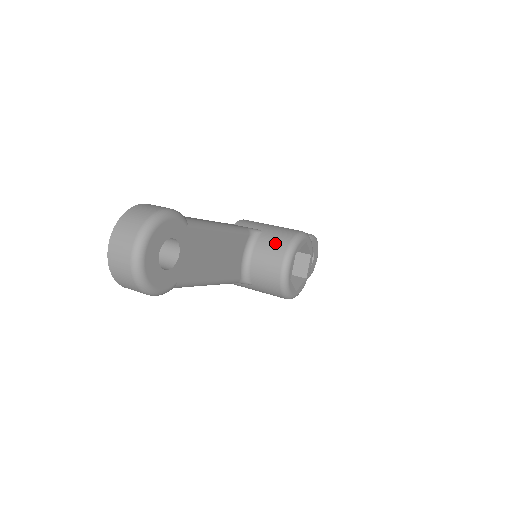
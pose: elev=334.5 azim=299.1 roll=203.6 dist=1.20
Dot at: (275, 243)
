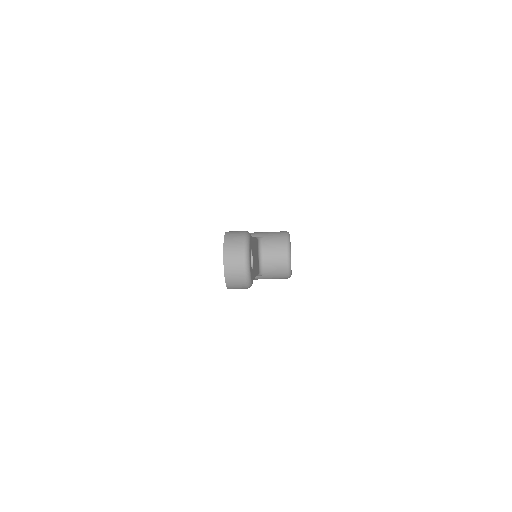
Dot at: (276, 242)
